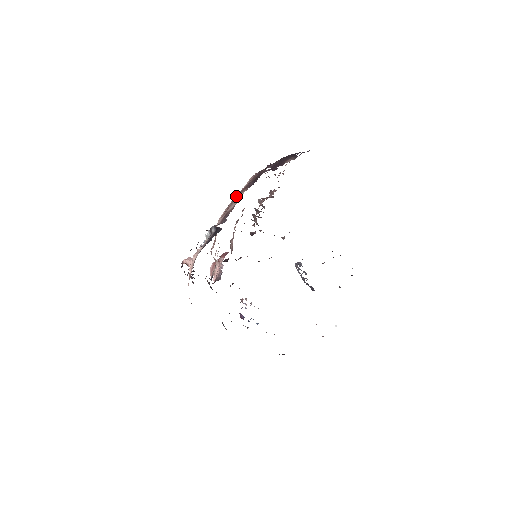
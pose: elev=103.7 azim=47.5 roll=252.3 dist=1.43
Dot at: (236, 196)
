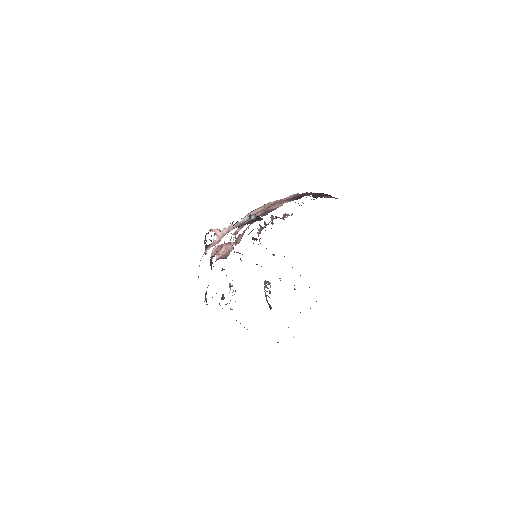
Dot at: (278, 202)
